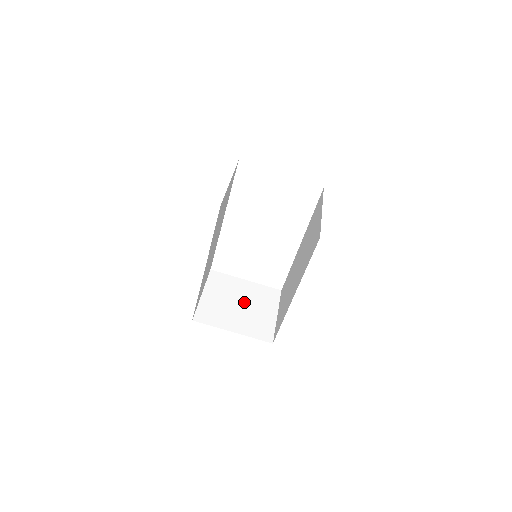
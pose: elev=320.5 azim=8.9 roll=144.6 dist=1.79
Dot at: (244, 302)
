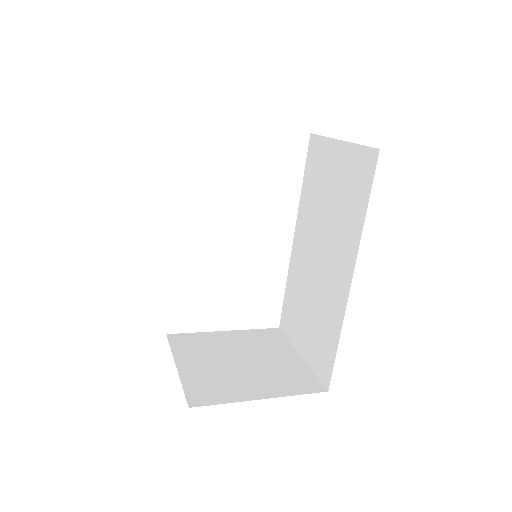
Dot at: (245, 356)
